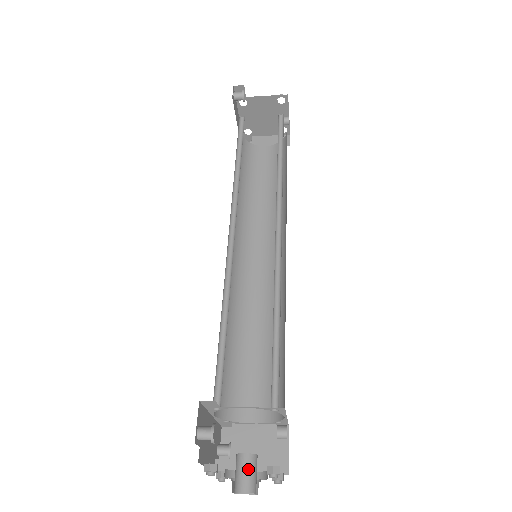
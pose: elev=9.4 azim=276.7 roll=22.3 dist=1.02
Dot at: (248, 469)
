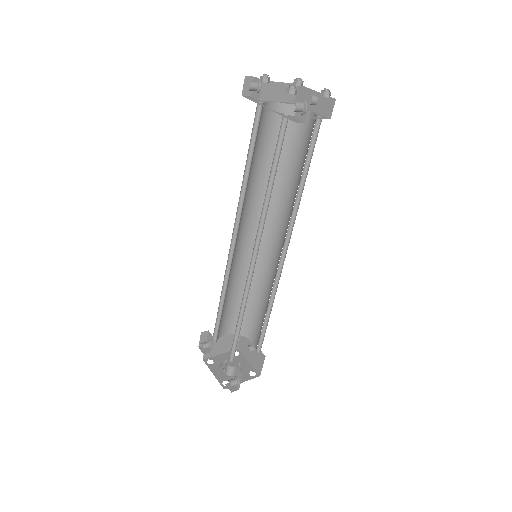
Dot at: occluded
